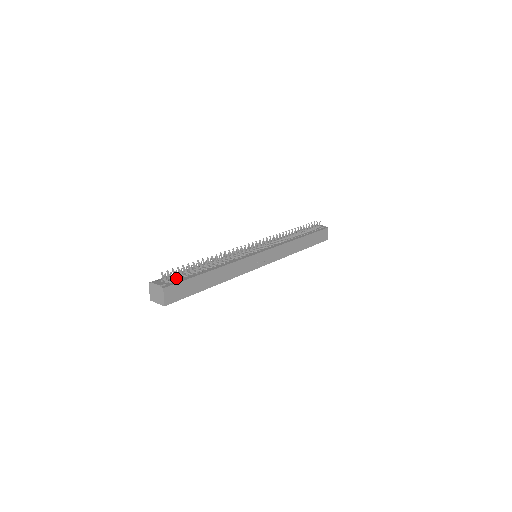
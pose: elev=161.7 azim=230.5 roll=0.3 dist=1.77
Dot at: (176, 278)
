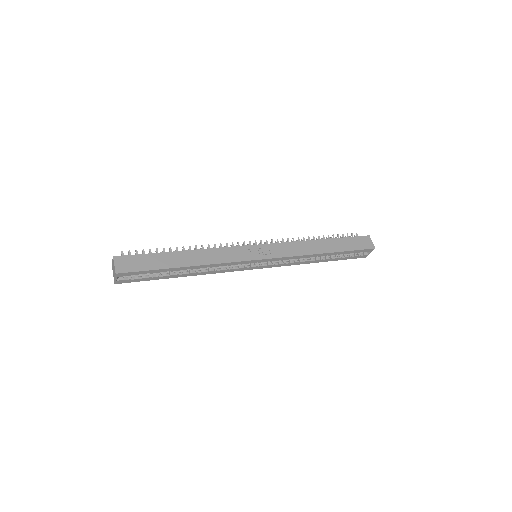
Dot at: occluded
